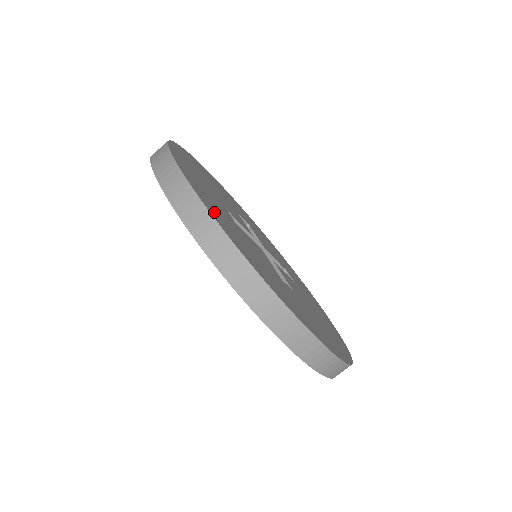
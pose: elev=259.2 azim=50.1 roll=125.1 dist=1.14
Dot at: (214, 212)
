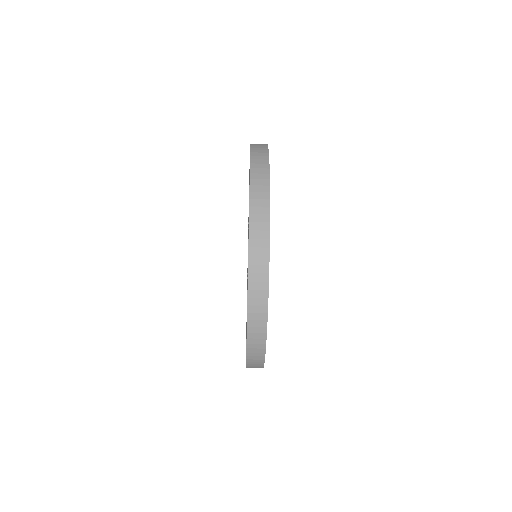
Dot at: occluded
